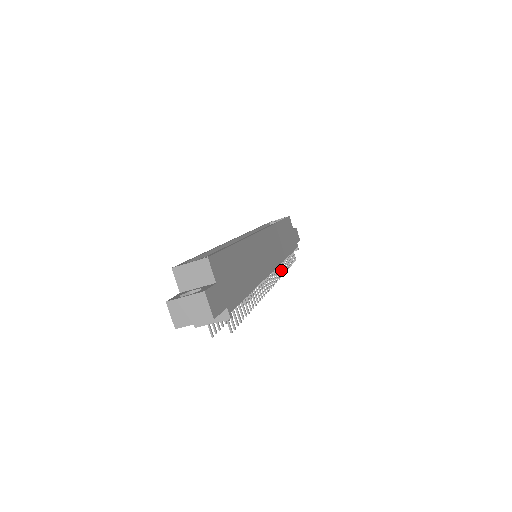
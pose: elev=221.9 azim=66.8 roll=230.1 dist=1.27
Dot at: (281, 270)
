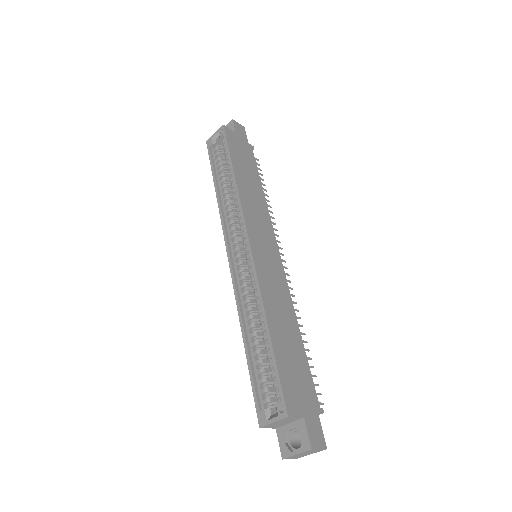
Dot at: occluded
